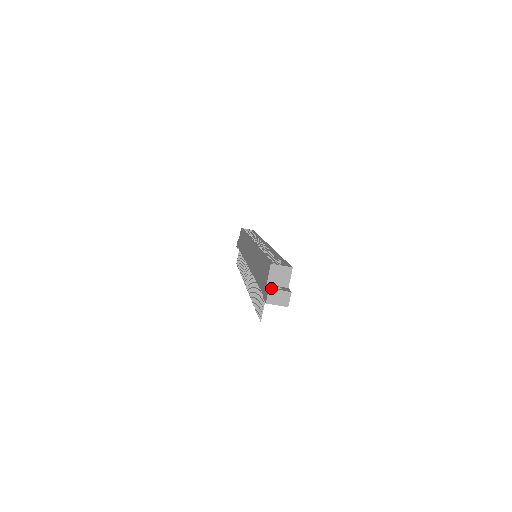
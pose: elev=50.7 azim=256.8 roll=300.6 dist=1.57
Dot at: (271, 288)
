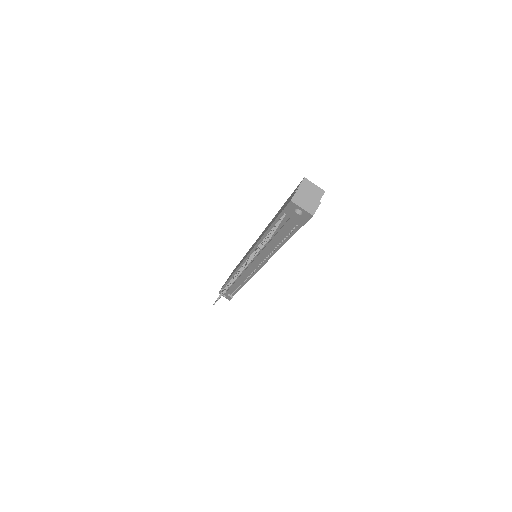
Dot at: occluded
